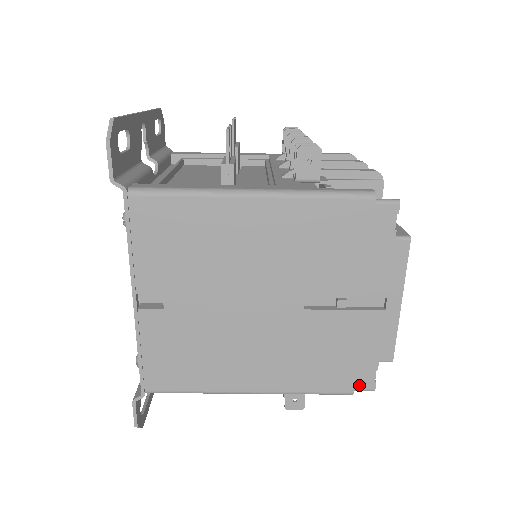
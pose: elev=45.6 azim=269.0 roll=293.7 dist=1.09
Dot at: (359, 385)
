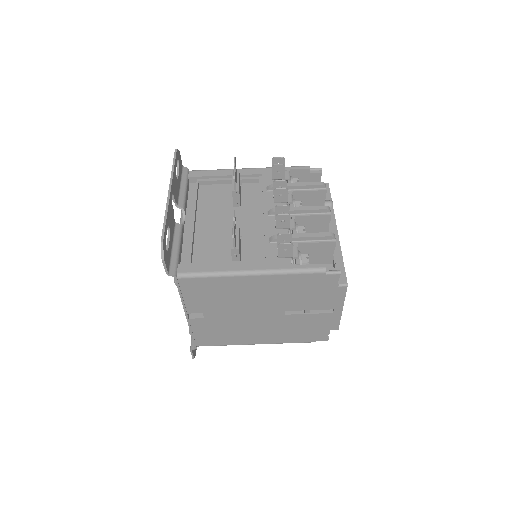
Dot at: (319, 339)
